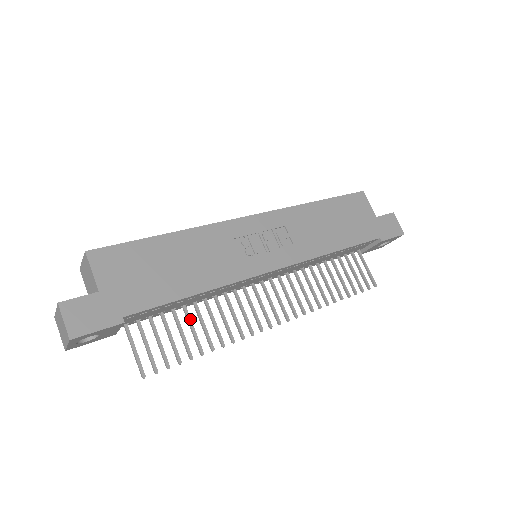
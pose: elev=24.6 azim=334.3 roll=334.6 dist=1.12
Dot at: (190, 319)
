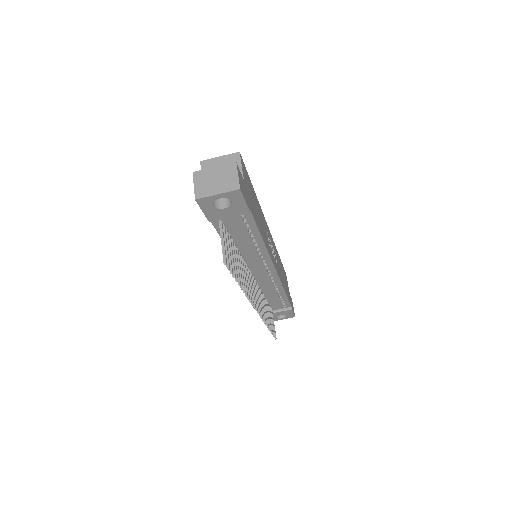
Dot at: occluded
